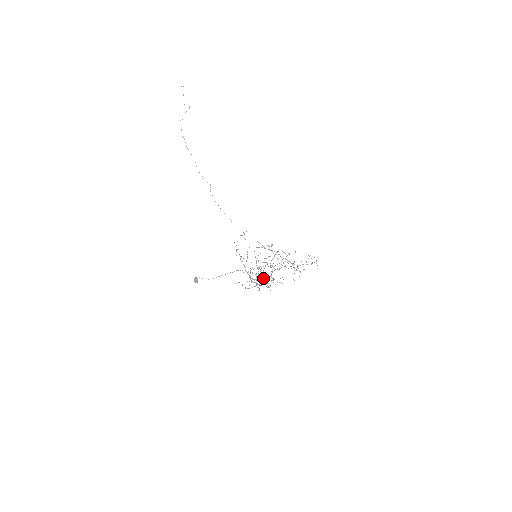
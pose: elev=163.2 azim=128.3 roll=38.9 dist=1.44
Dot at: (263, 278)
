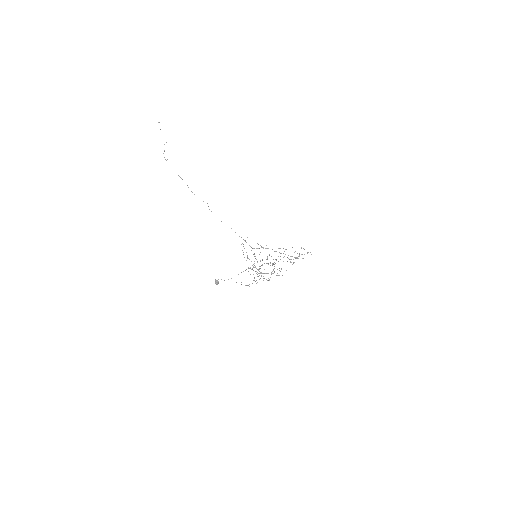
Dot at: occluded
